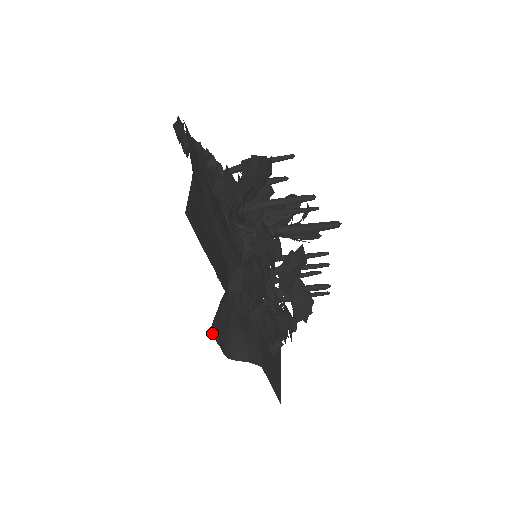
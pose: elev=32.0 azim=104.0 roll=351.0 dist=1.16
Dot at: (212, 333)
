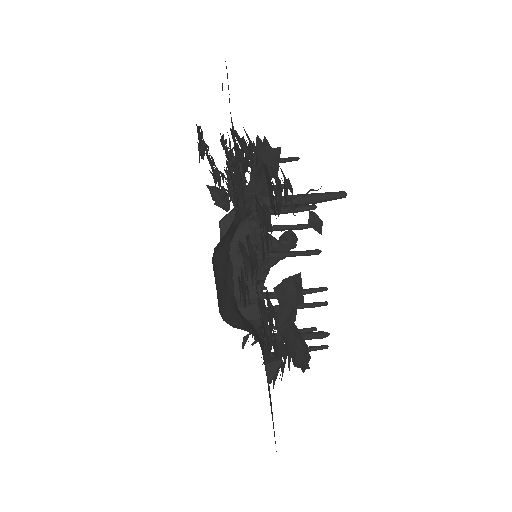
Dot at: occluded
